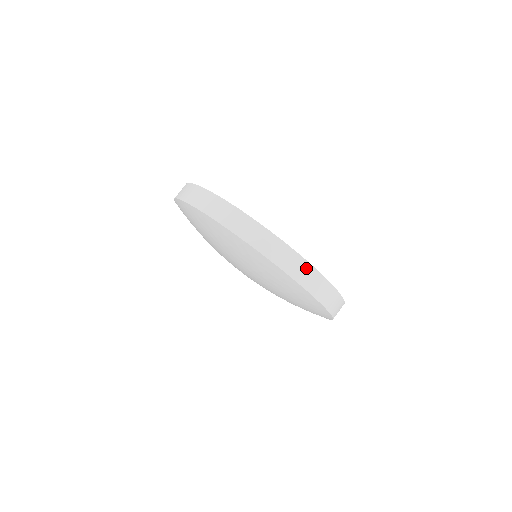
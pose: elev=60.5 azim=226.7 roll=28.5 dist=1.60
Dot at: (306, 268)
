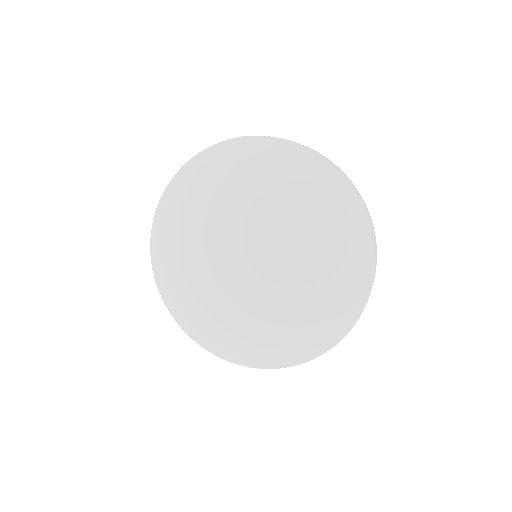
Dot at: occluded
